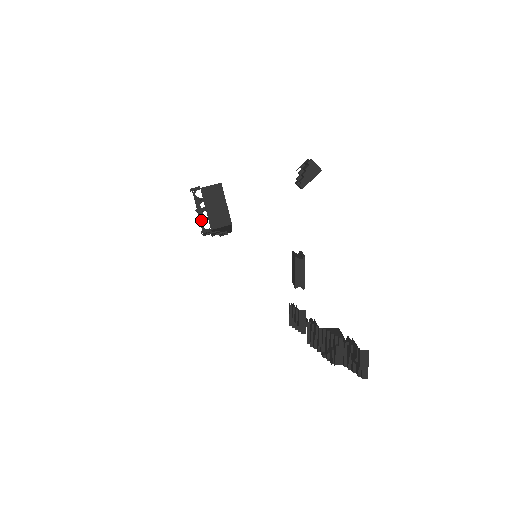
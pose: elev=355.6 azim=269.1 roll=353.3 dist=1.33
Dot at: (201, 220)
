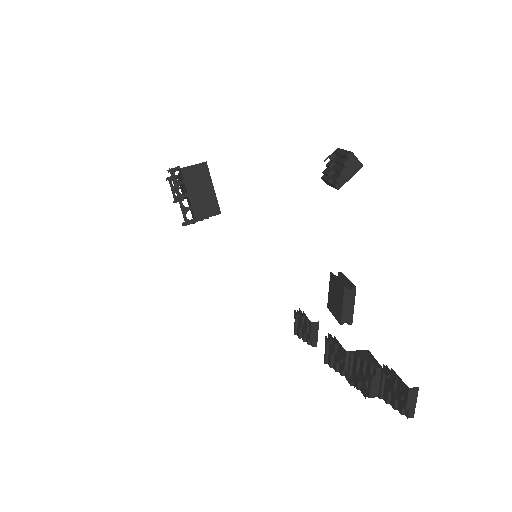
Dot at: (183, 209)
